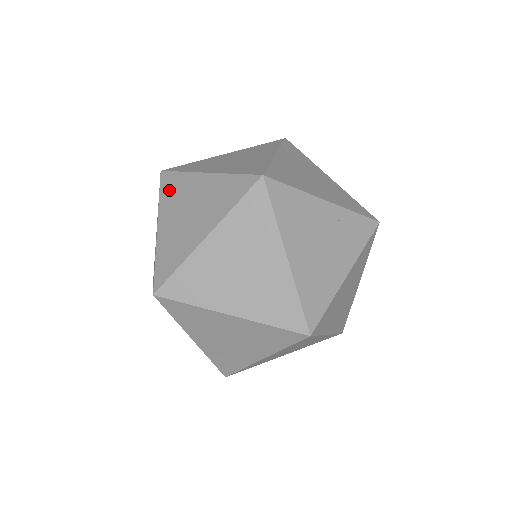
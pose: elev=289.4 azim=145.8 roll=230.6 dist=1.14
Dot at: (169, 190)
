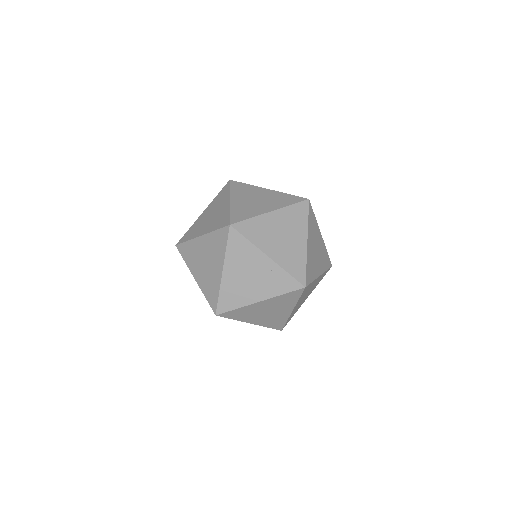
Dot at: (220, 195)
